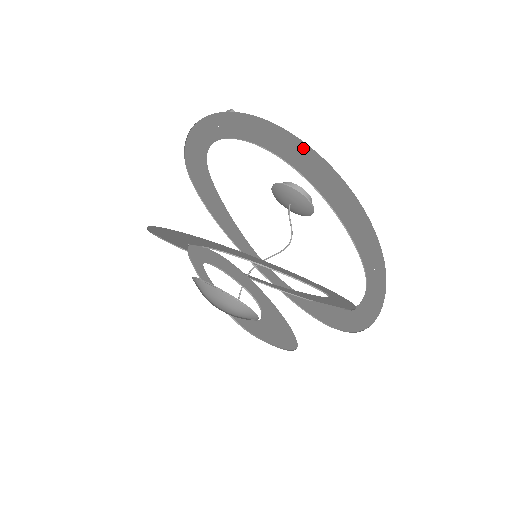
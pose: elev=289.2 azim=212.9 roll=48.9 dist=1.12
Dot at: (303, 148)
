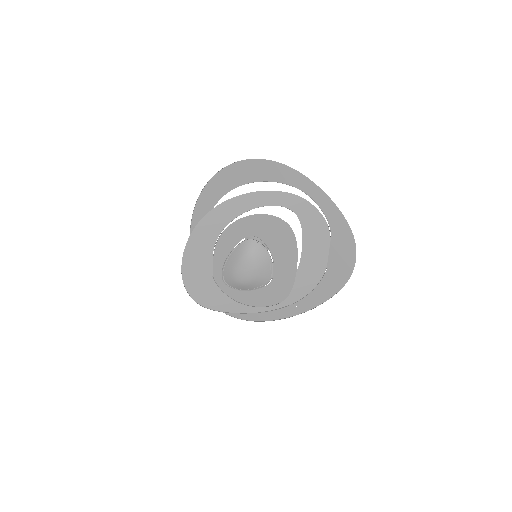
Dot at: (218, 177)
